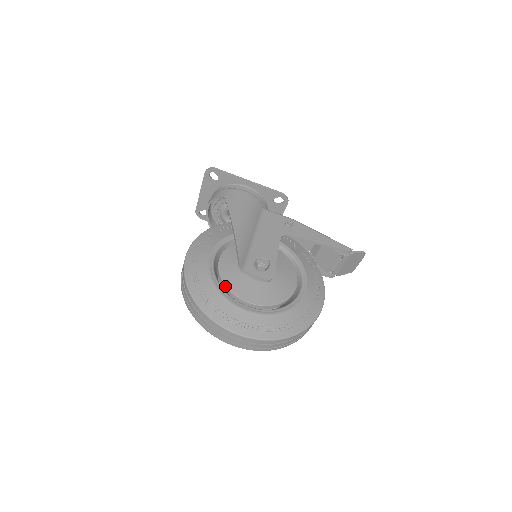
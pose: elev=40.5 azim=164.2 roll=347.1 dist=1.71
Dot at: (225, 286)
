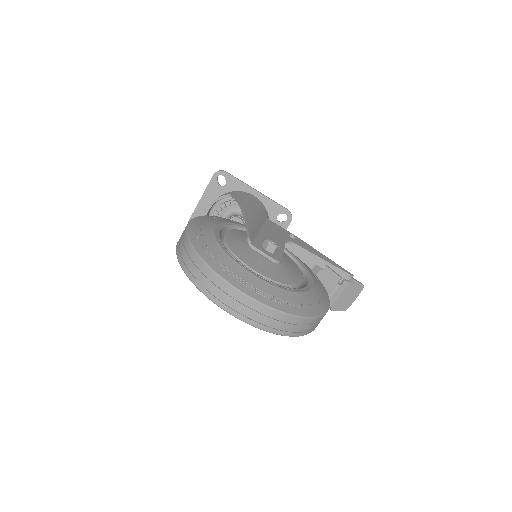
Dot at: (231, 252)
